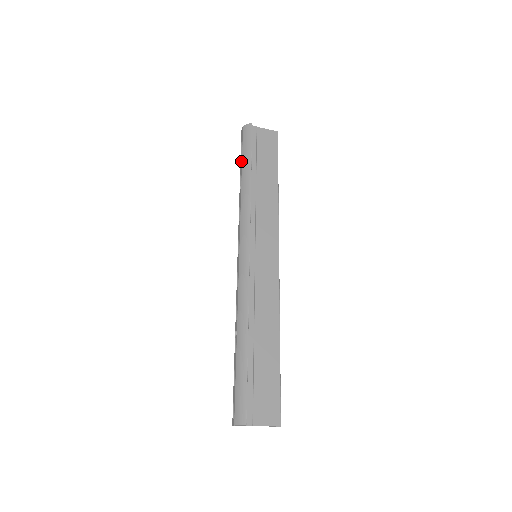
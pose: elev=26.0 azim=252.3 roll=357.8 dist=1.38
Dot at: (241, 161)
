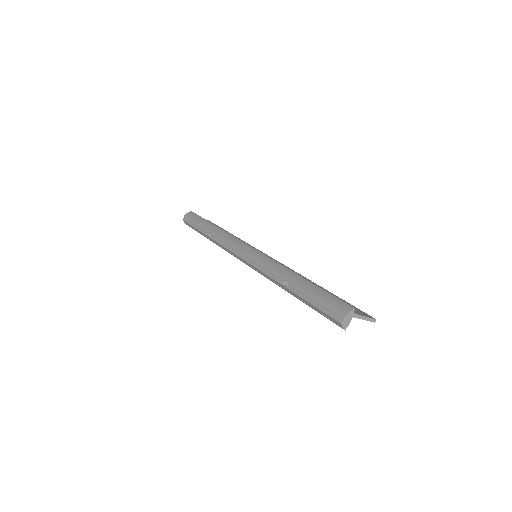
Dot at: (198, 226)
